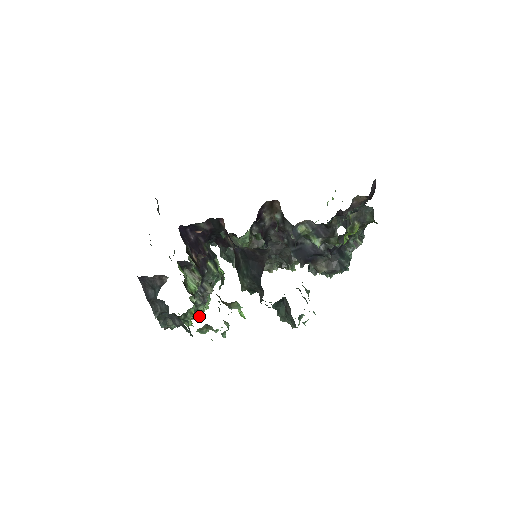
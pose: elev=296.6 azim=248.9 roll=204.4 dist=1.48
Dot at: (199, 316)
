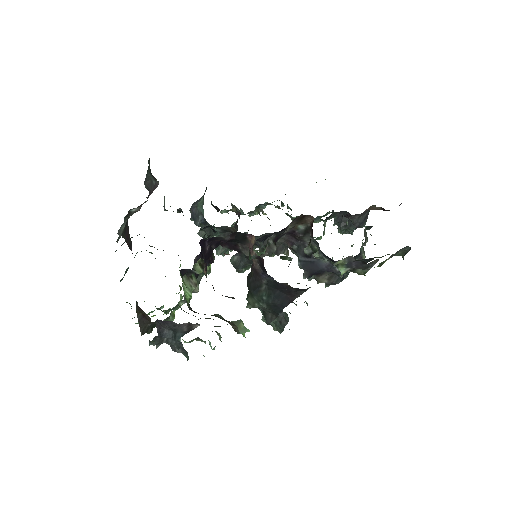
Dot at: occluded
